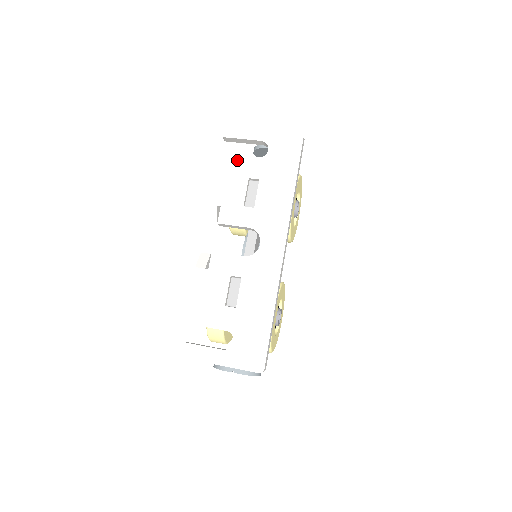
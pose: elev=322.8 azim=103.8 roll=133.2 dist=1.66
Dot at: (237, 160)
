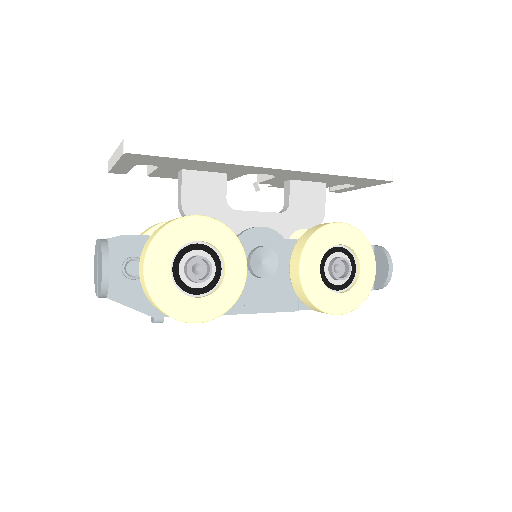
Dot at: occluded
